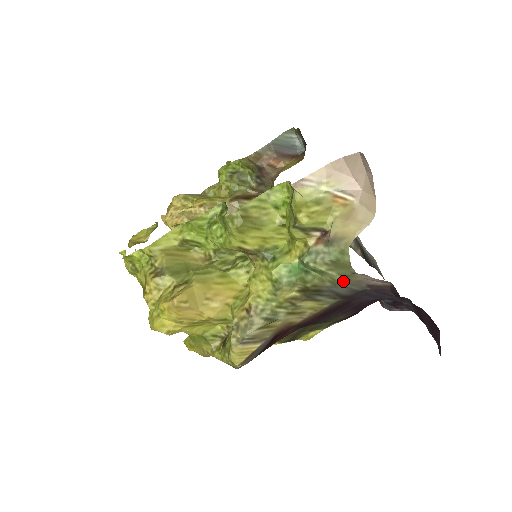
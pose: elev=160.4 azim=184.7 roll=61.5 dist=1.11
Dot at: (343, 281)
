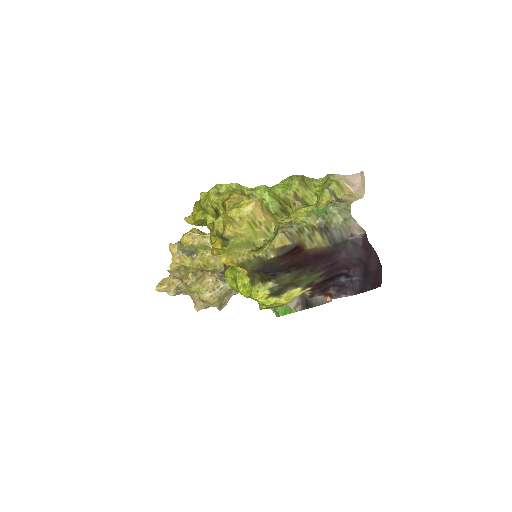
Dot at: (342, 225)
